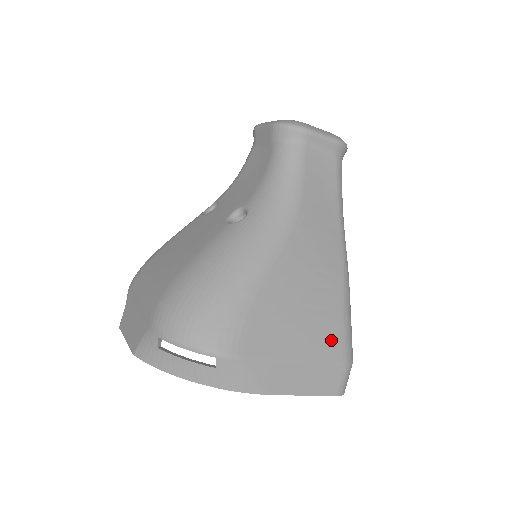
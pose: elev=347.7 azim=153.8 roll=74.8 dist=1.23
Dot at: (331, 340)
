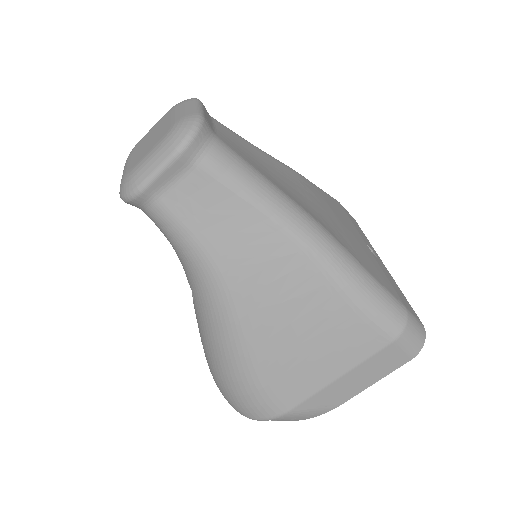
Dot at: (358, 336)
